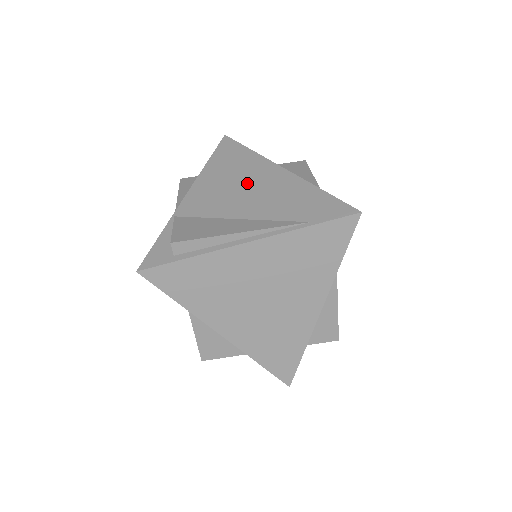
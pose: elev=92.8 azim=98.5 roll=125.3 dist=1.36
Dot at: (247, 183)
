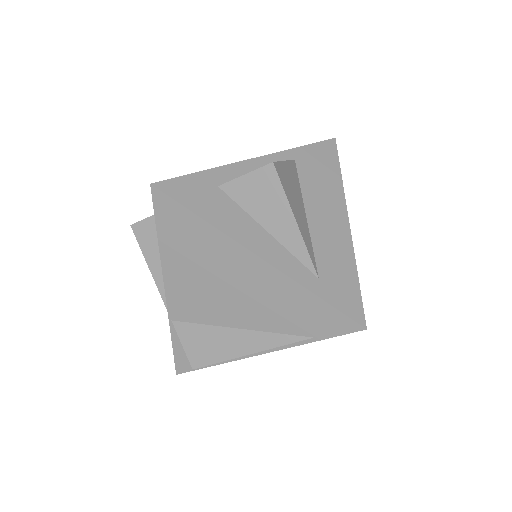
Dot at: (225, 280)
